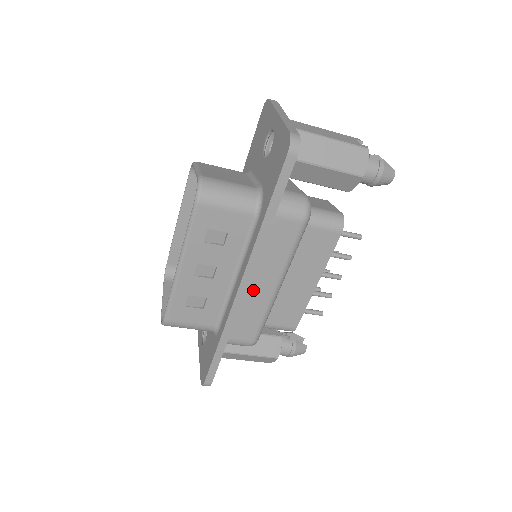
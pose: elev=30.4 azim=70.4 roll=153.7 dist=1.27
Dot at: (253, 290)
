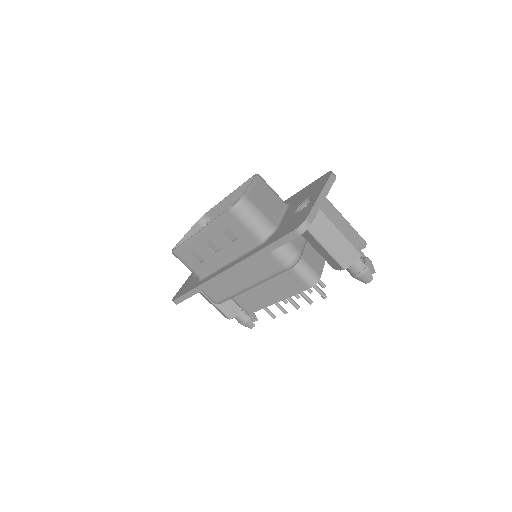
Dot at: (233, 278)
